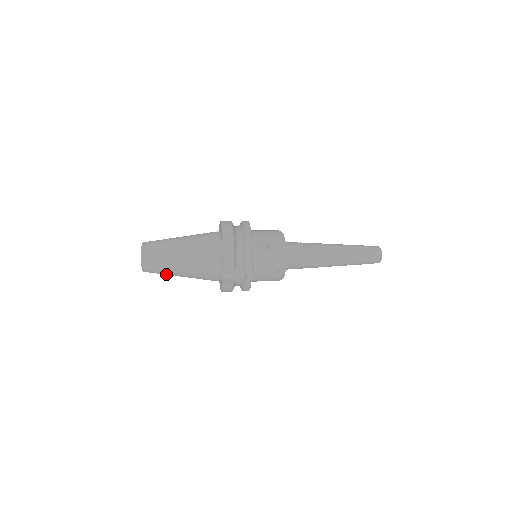
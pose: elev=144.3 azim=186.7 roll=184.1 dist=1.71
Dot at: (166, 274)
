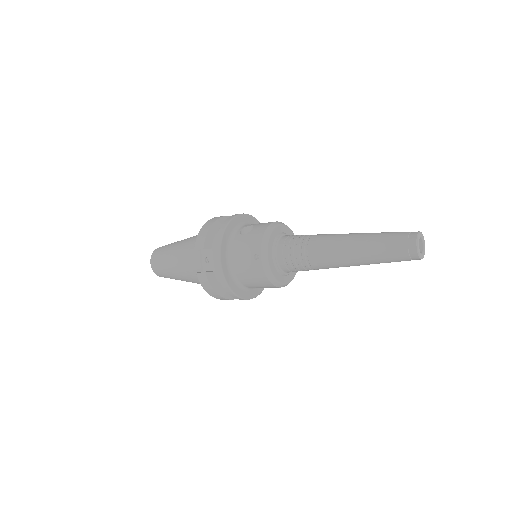
Dot at: (169, 275)
